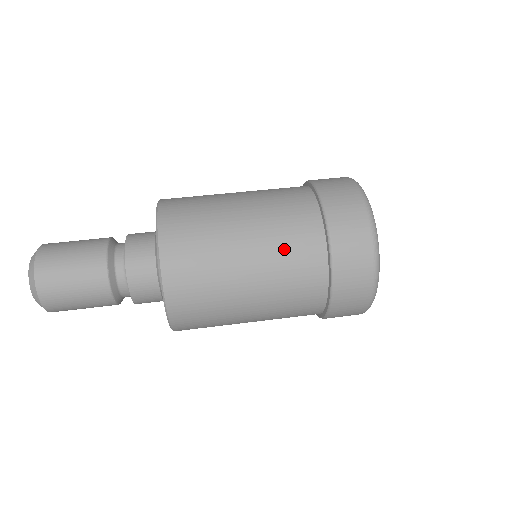
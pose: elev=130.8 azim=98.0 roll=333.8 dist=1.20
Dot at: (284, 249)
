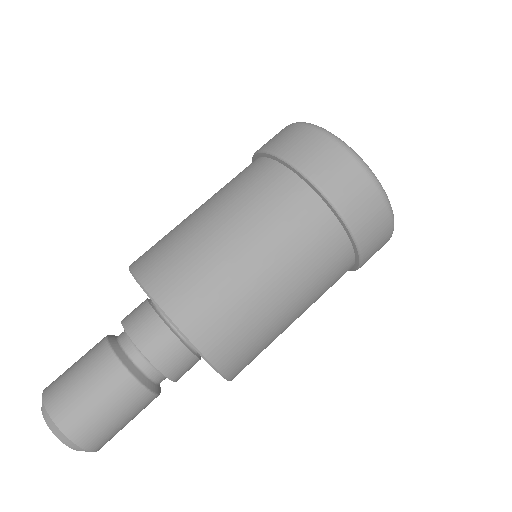
Dot at: (323, 290)
